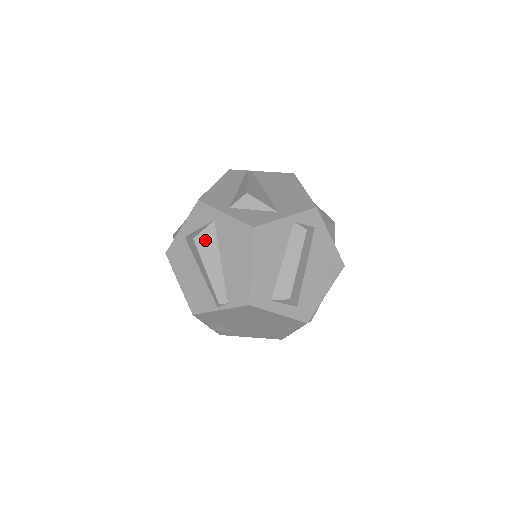
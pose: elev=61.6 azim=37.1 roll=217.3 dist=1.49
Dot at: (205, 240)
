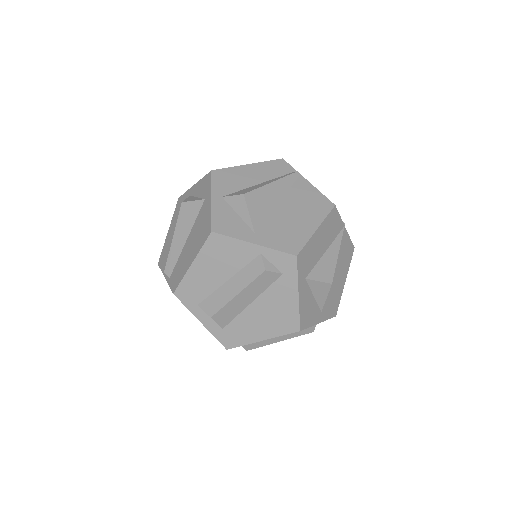
Dot at: (188, 211)
